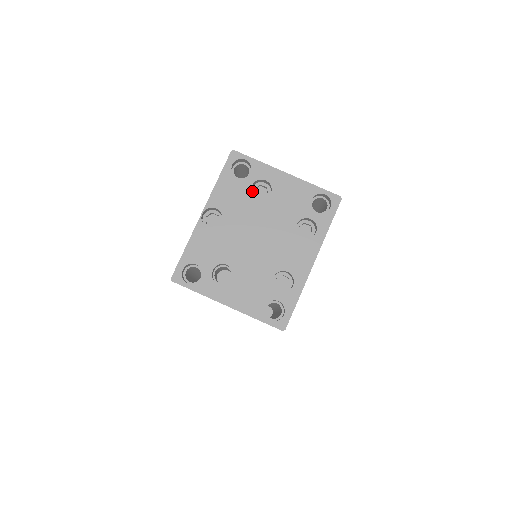
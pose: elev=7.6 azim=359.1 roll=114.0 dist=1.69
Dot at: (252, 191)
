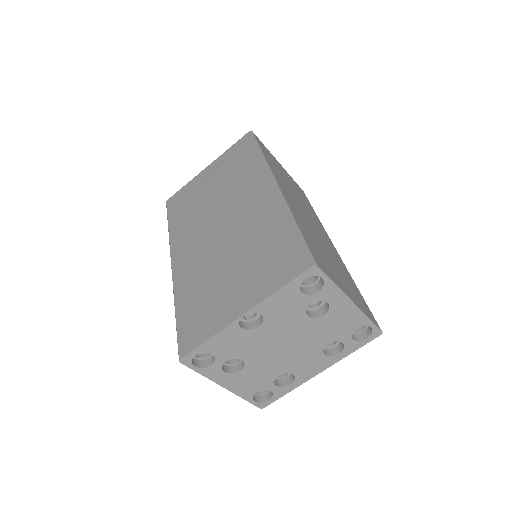
Dot at: occluded
